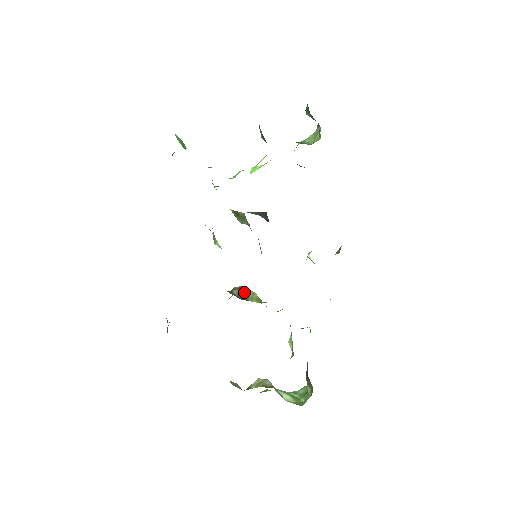
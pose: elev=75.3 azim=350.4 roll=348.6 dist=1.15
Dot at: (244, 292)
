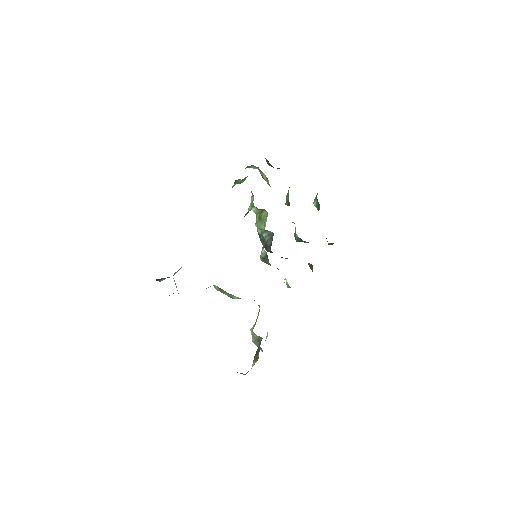
Dot at: occluded
